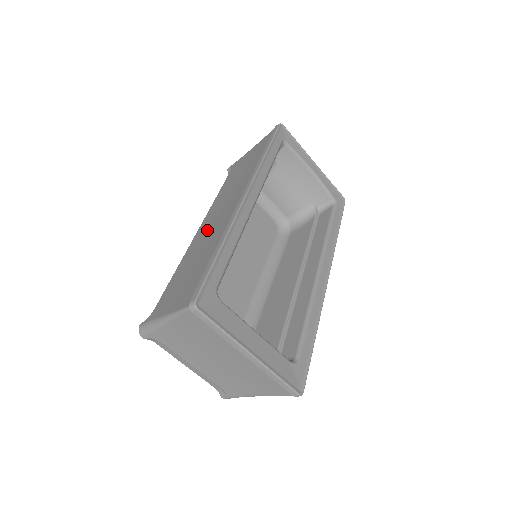
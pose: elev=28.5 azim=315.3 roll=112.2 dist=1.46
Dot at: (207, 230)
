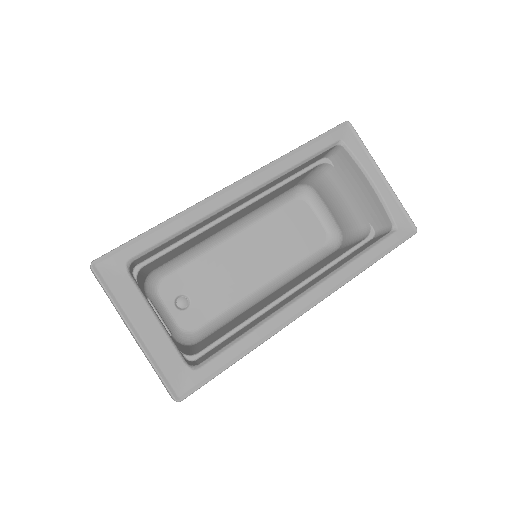
Dot at: occluded
